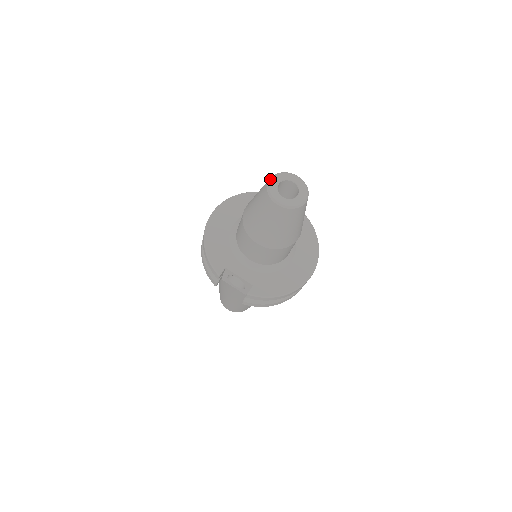
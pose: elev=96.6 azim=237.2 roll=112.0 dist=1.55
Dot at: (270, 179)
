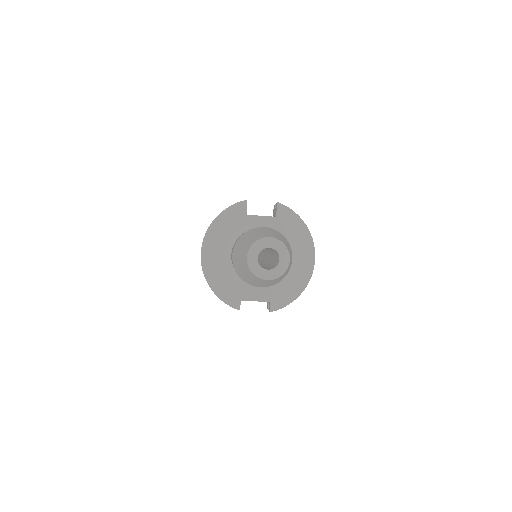
Dot at: (248, 258)
